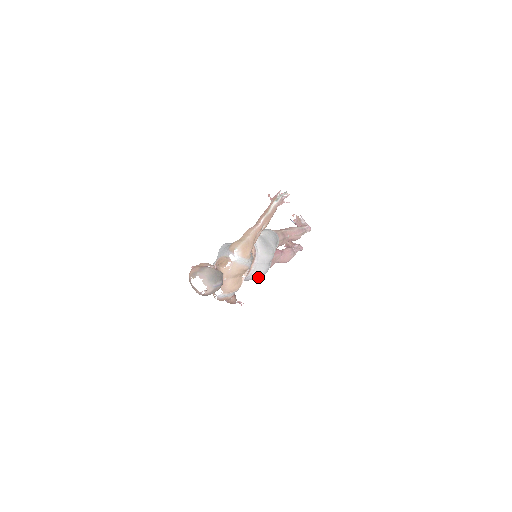
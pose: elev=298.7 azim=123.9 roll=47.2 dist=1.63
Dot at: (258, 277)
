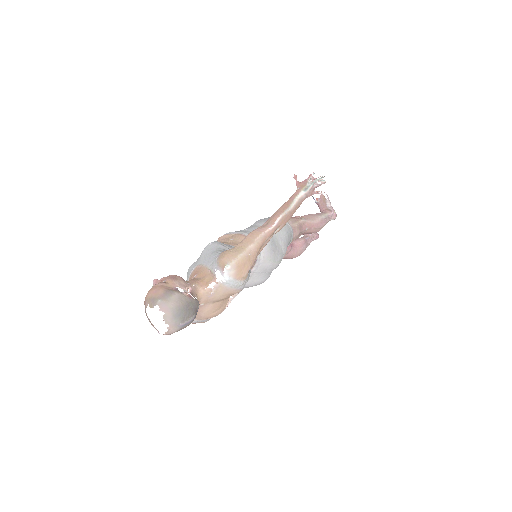
Dot at: (252, 286)
